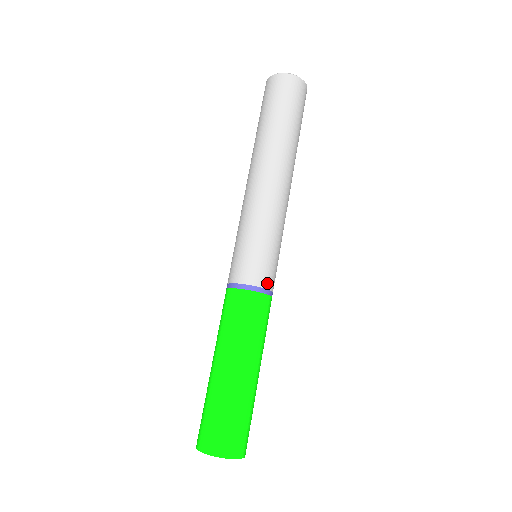
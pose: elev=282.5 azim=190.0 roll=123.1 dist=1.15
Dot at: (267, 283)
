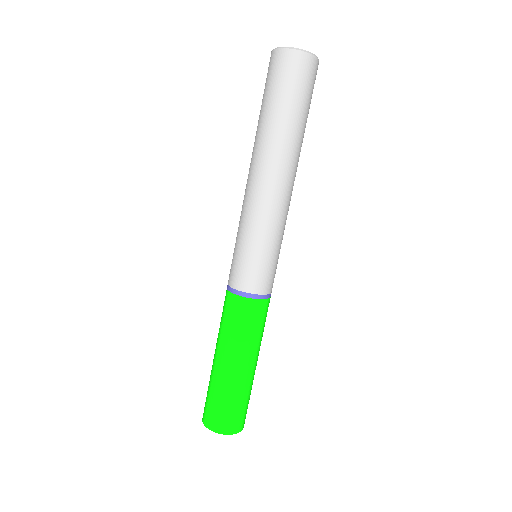
Dot at: (269, 289)
